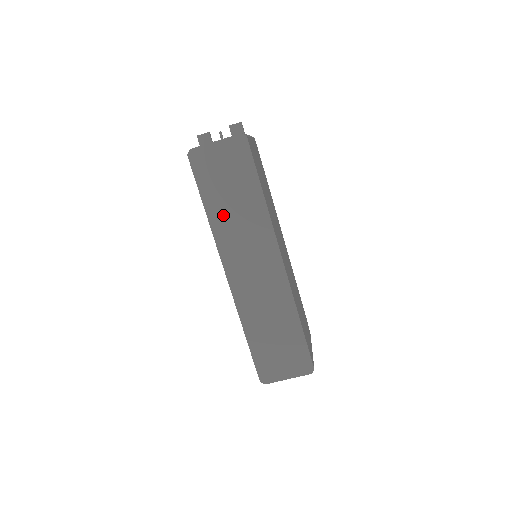
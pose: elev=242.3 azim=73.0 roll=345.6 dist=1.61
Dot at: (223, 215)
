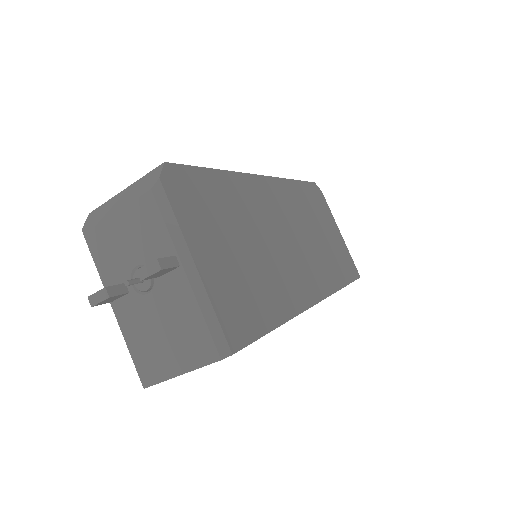
Dot at: occluded
